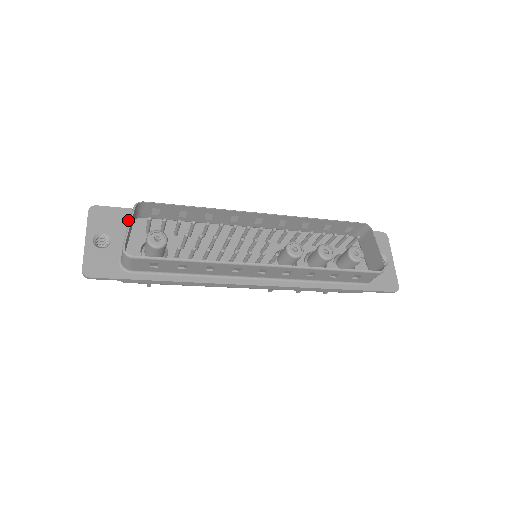
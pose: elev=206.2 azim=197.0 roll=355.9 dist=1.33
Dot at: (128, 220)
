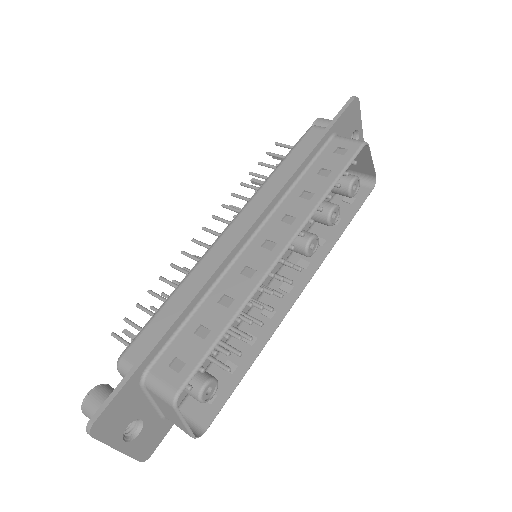
Dot at: (138, 389)
